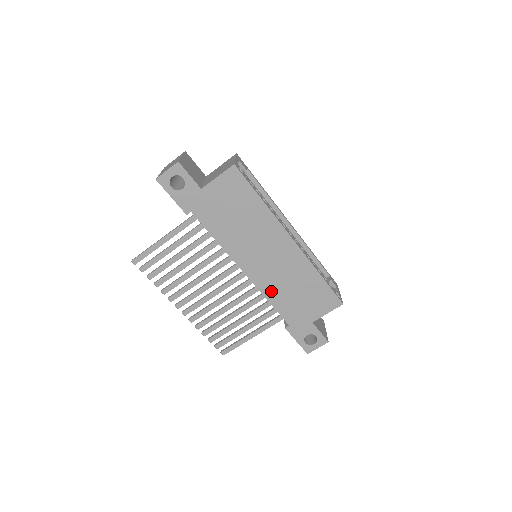
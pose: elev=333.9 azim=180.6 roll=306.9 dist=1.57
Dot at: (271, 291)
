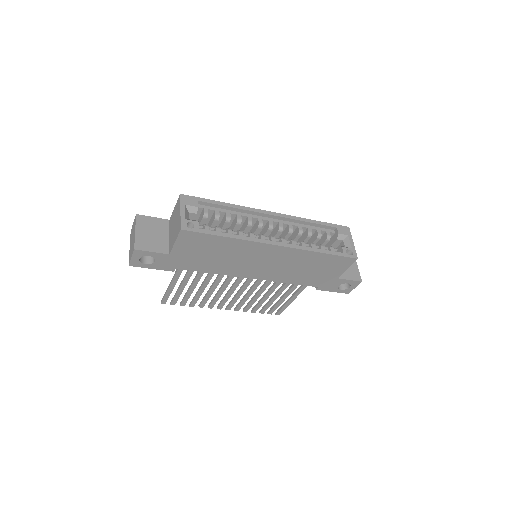
Dot at: (285, 278)
